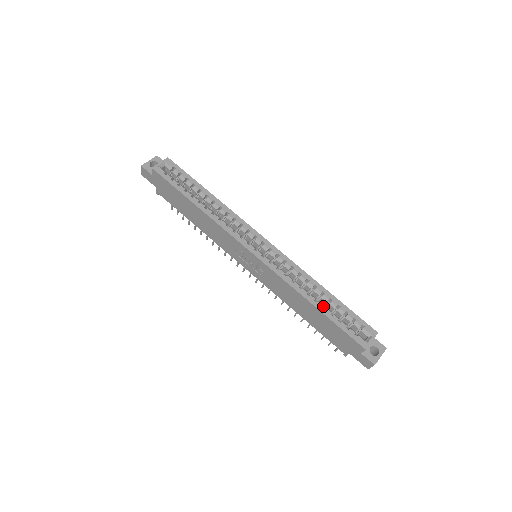
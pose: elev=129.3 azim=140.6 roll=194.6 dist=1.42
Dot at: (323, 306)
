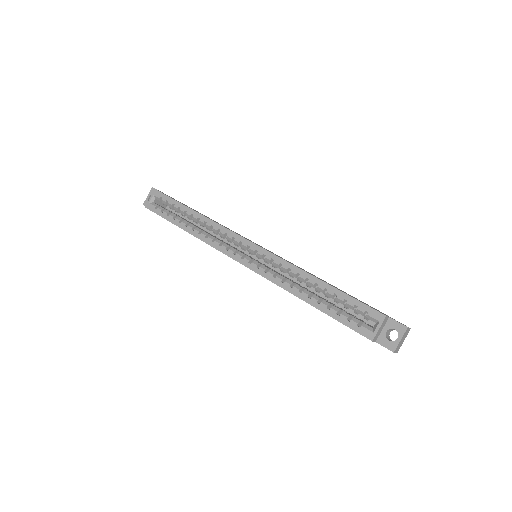
Dot at: occluded
